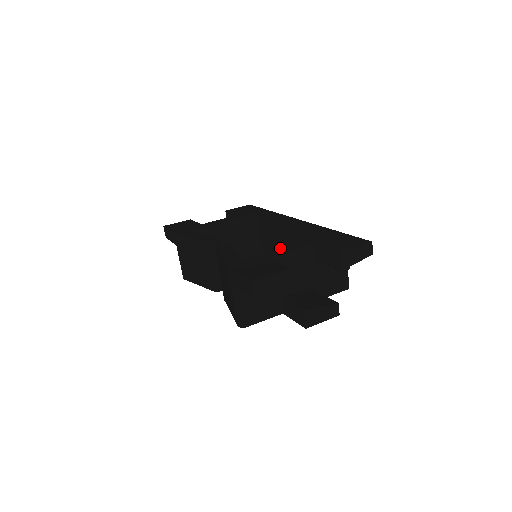
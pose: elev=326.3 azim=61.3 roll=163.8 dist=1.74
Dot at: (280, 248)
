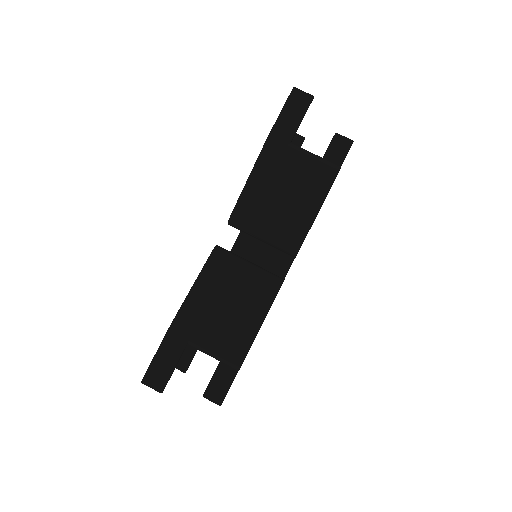
Dot at: occluded
